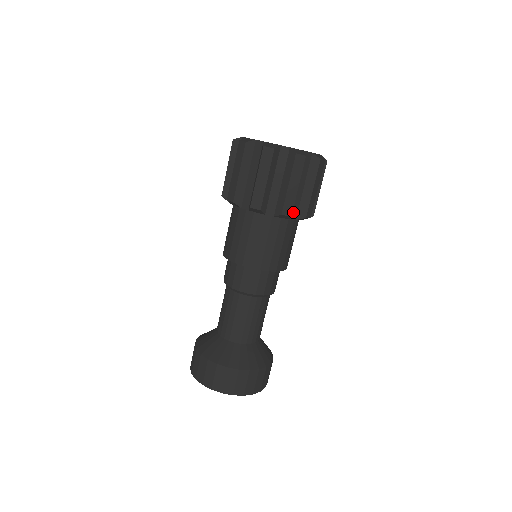
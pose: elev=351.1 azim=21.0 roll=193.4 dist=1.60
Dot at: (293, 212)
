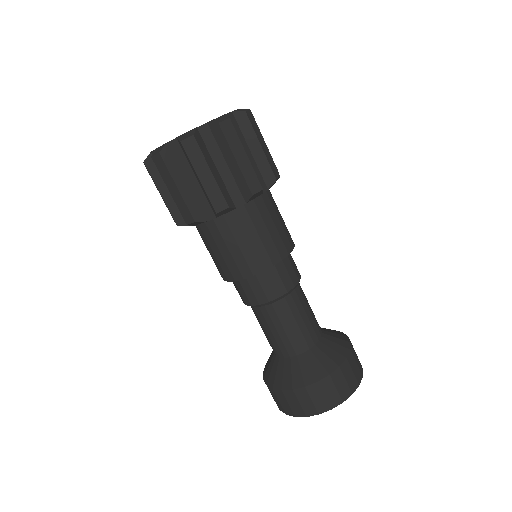
Dot at: occluded
